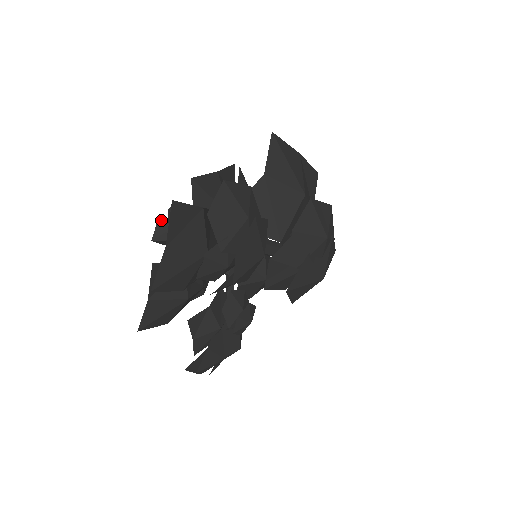
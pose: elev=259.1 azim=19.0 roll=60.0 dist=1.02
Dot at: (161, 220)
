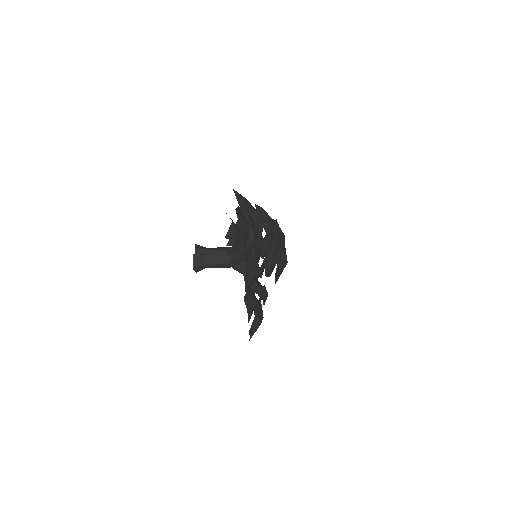
Dot at: (195, 254)
